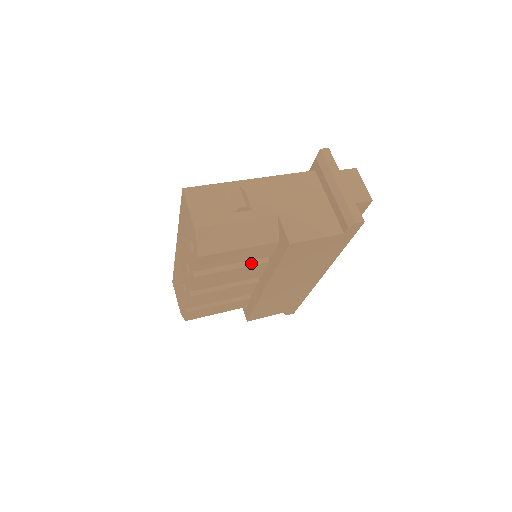
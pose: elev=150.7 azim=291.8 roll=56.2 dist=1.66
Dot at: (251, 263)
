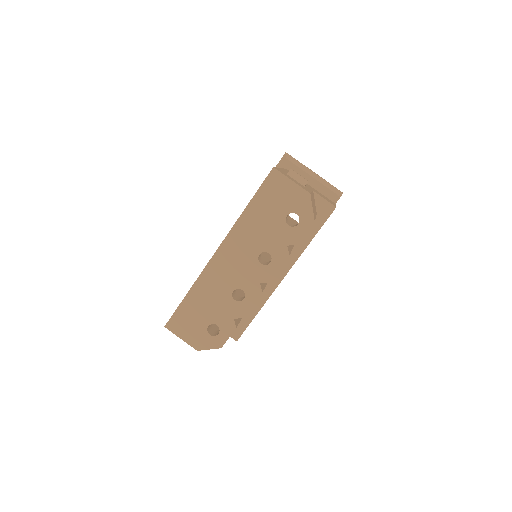
Dot at: occluded
